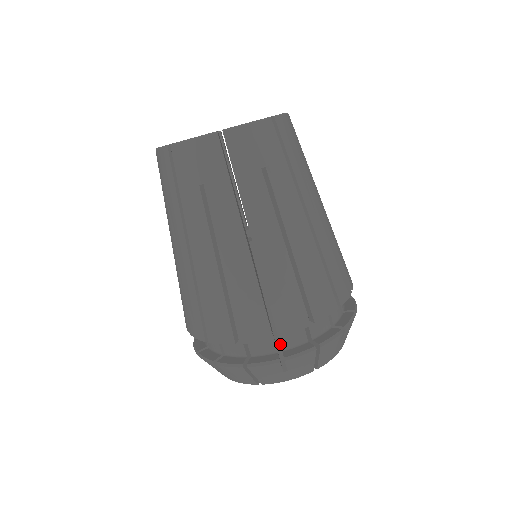
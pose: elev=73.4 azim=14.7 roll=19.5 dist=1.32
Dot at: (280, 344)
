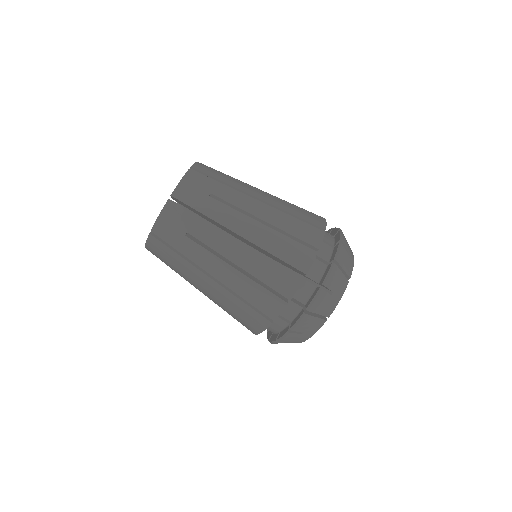
Dot at: (314, 282)
